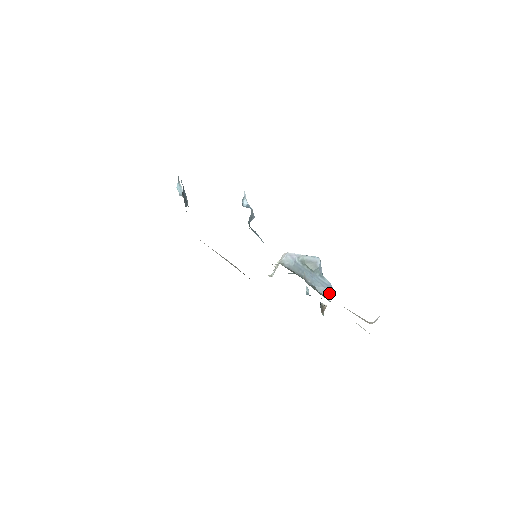
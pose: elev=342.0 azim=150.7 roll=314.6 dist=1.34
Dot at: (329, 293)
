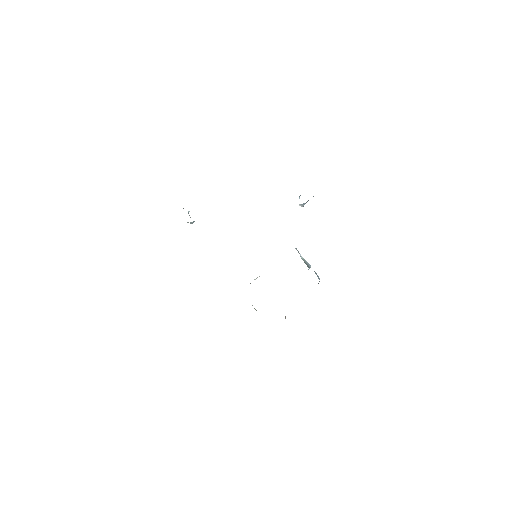
Dot at: (319, 279)
